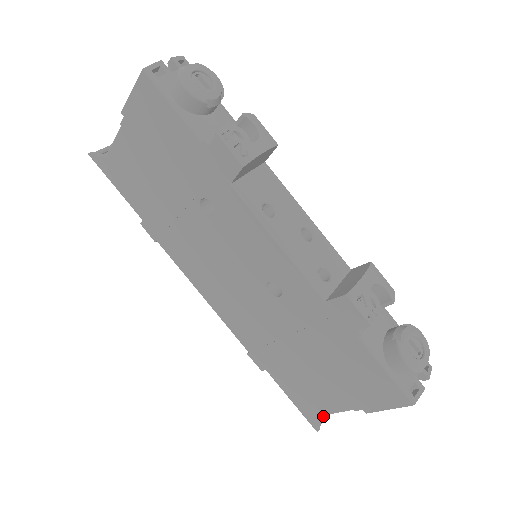
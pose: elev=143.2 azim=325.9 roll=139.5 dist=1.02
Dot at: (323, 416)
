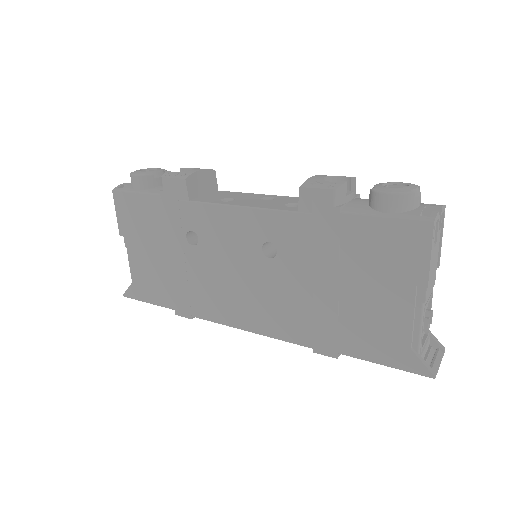
Dot at: (432, 363)
